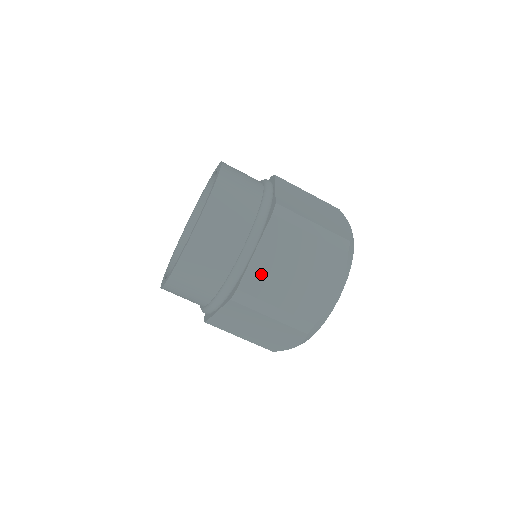
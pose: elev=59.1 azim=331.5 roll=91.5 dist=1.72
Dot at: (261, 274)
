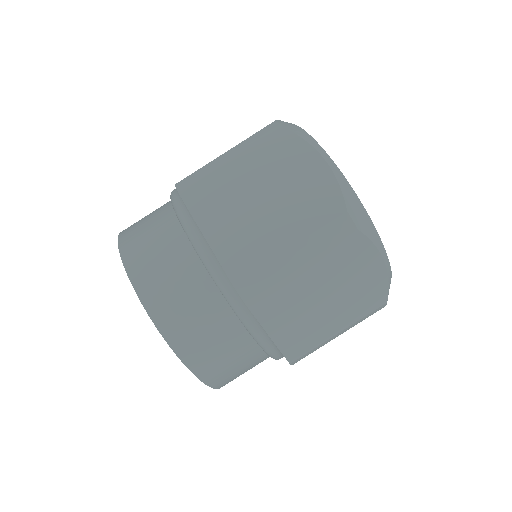
Dot at: (296, 337)
